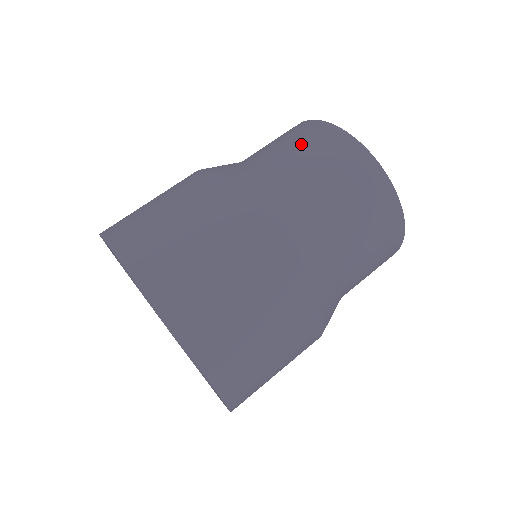
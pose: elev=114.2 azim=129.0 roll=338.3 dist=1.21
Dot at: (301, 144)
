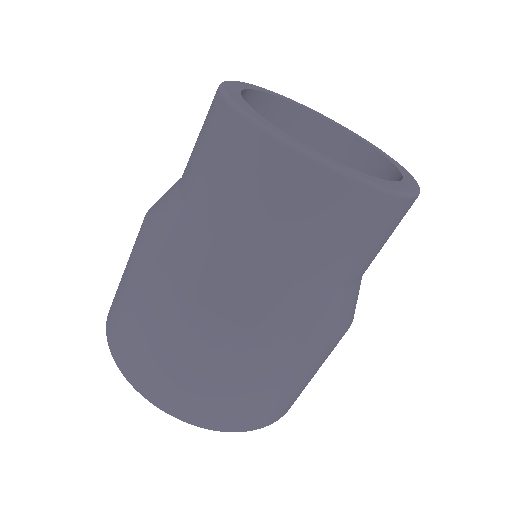
Dot at: (281, 212)
